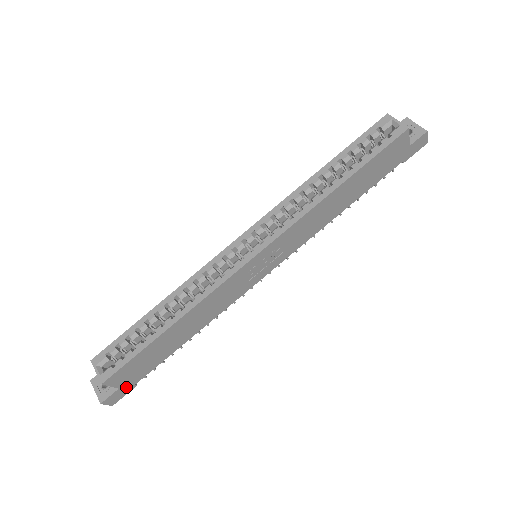
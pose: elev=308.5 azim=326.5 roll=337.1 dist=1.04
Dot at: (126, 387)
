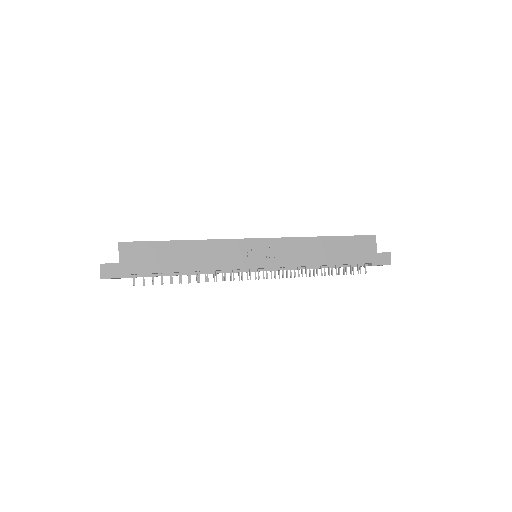
Dot at: (122, 269)
